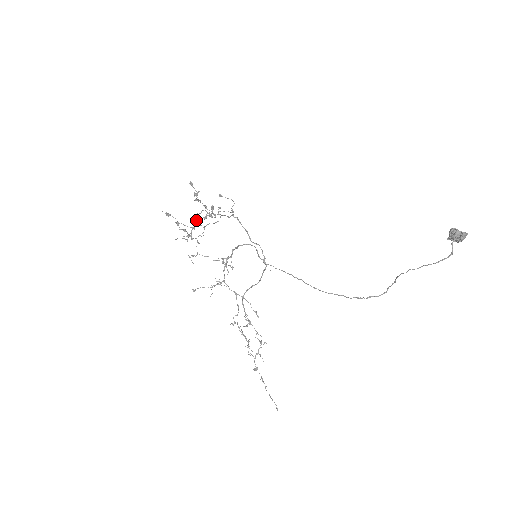
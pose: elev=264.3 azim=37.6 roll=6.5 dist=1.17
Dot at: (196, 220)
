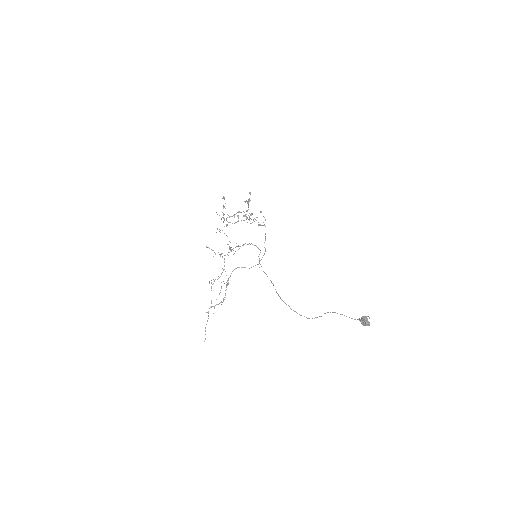
Dot at: (235, 214)
